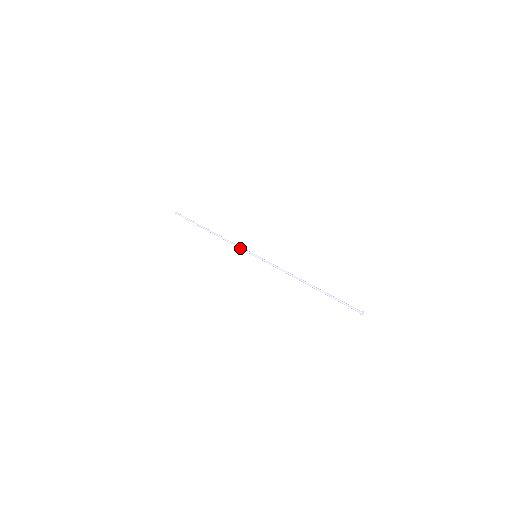
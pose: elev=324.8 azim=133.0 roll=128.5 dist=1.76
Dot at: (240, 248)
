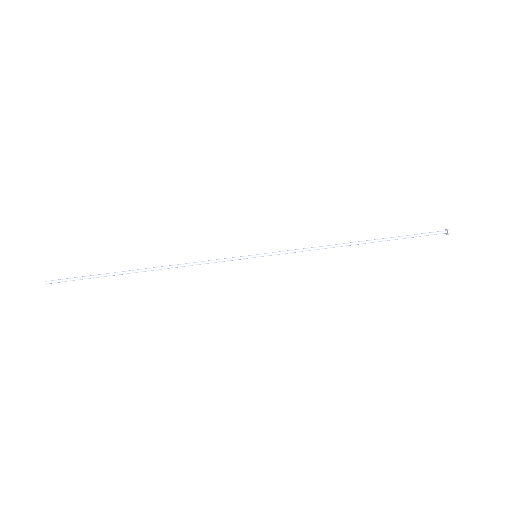
Dot at: occluded
